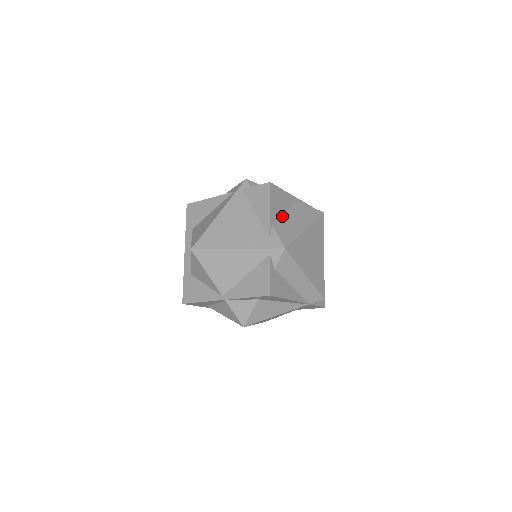
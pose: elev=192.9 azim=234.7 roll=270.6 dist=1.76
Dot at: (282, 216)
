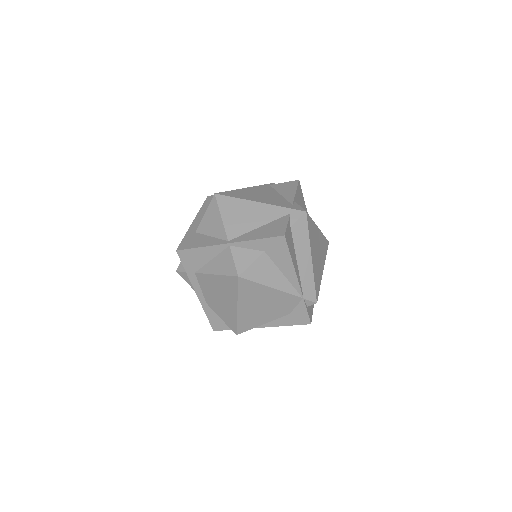
Dot at: occluded
